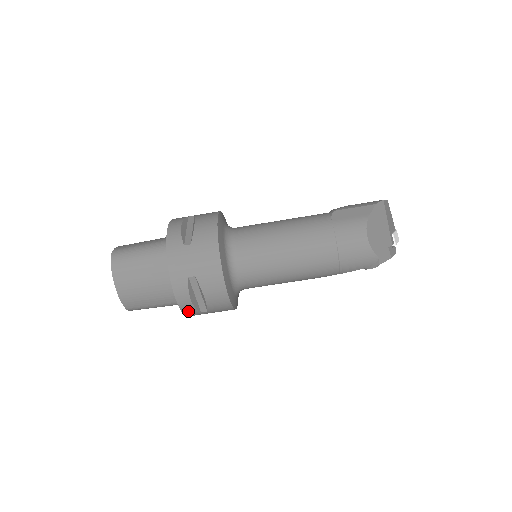
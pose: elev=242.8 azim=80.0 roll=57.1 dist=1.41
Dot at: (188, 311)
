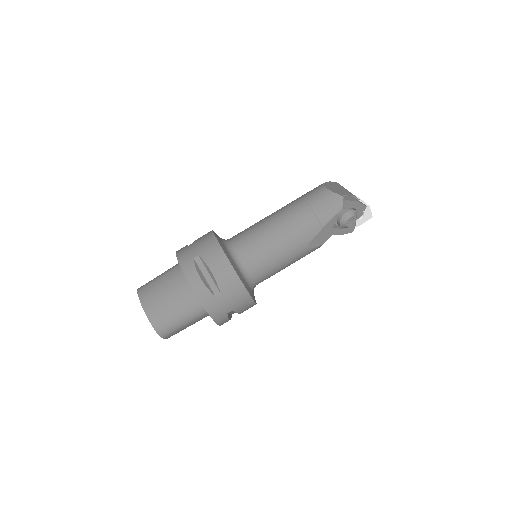
Dot at: (203, 296)
